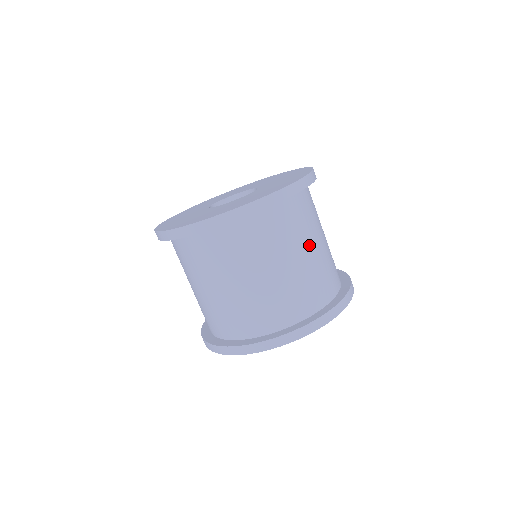
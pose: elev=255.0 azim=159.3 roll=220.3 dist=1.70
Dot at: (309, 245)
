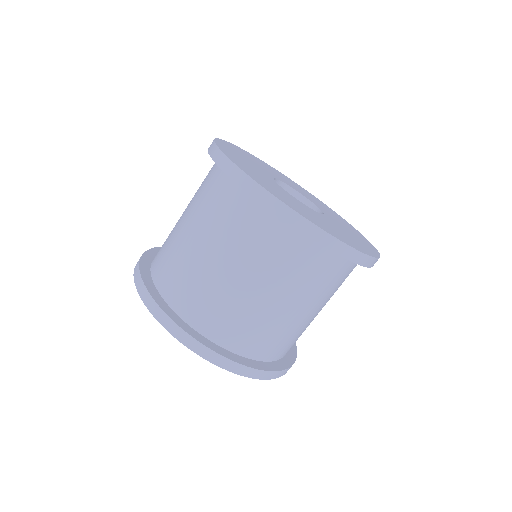
Dot at: (314, 307)
